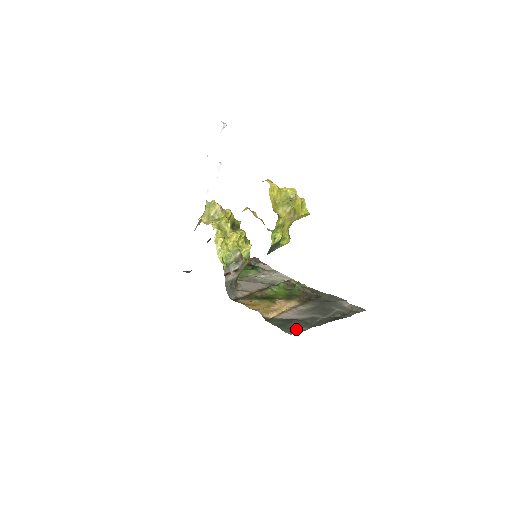
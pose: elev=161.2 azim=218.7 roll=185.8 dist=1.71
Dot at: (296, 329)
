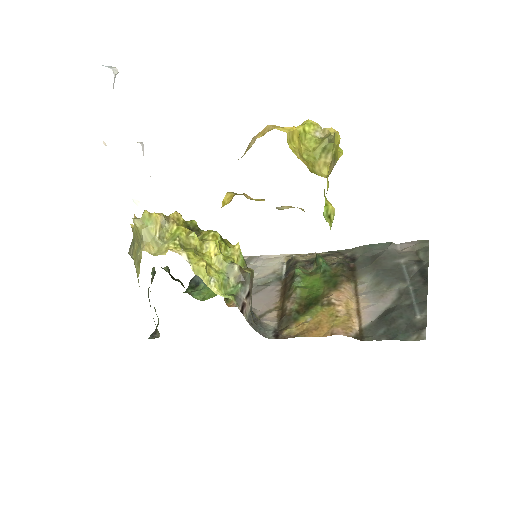
Dot at: (414, 325)
